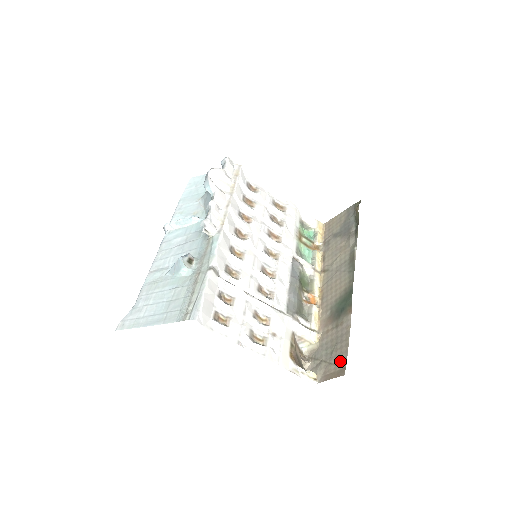
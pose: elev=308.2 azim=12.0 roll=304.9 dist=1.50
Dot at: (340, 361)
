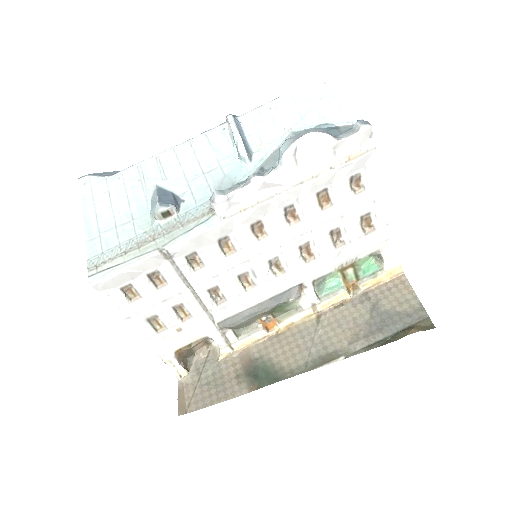
Dot at: (195, 402)
